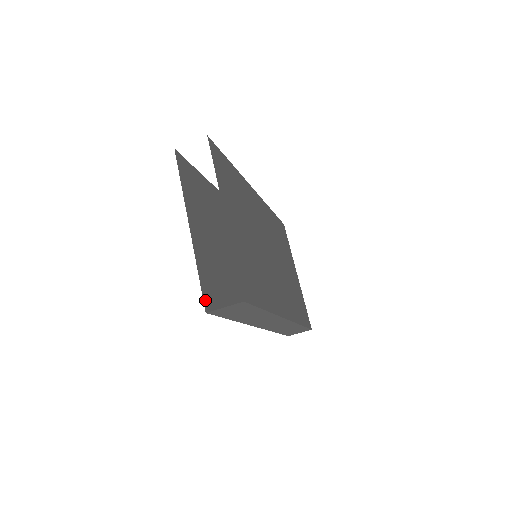
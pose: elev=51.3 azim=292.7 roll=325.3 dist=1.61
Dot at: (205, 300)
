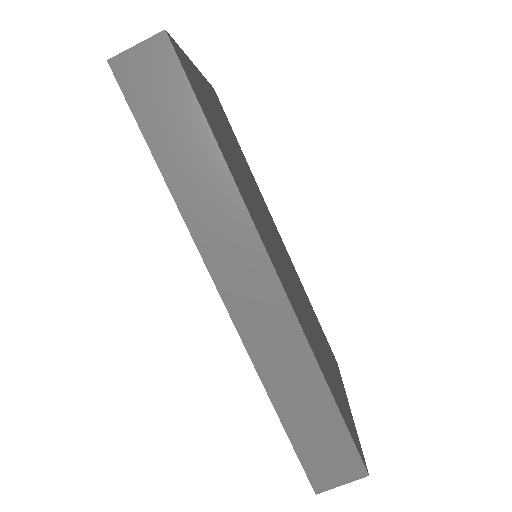
Dot at: occluded
